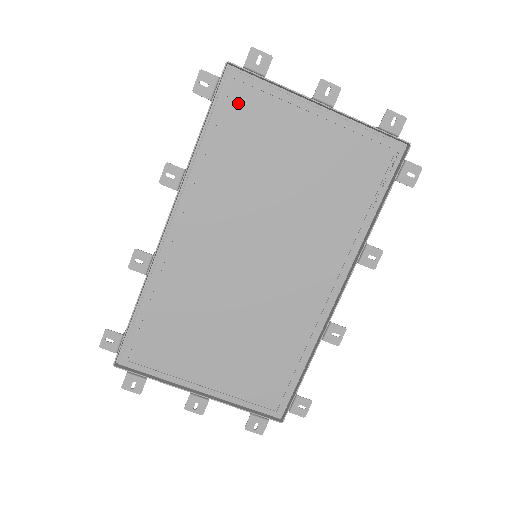
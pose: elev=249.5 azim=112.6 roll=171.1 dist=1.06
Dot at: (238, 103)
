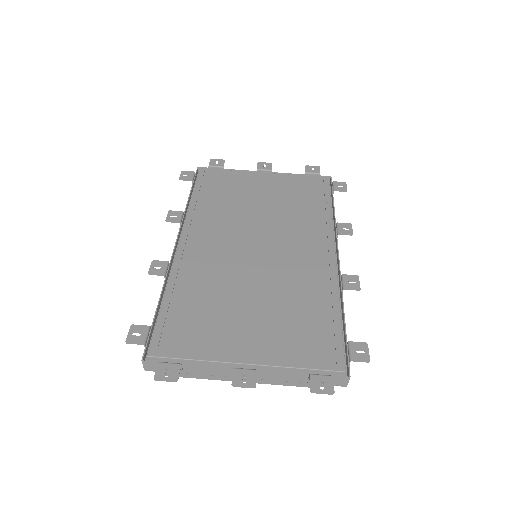
Dot at: (210, 180)
